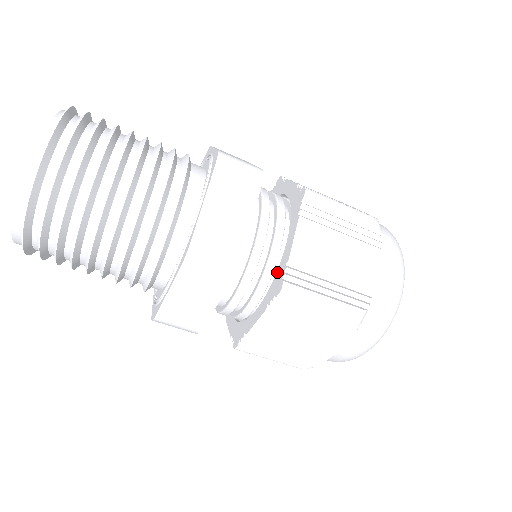
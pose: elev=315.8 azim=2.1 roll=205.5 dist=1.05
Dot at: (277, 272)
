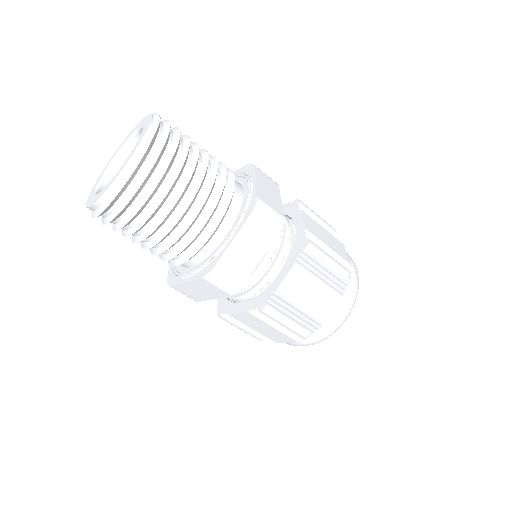
Dot at: (265, 291)
